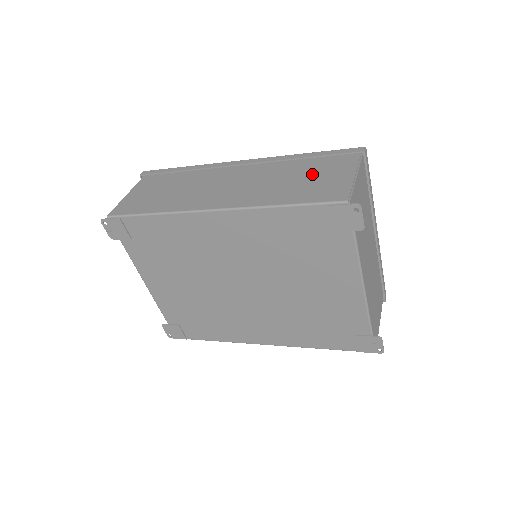
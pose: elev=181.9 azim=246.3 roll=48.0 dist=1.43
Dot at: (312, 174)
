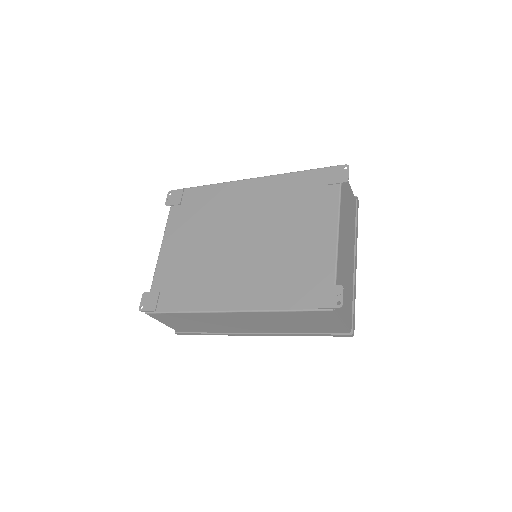
Dot at: occluded
